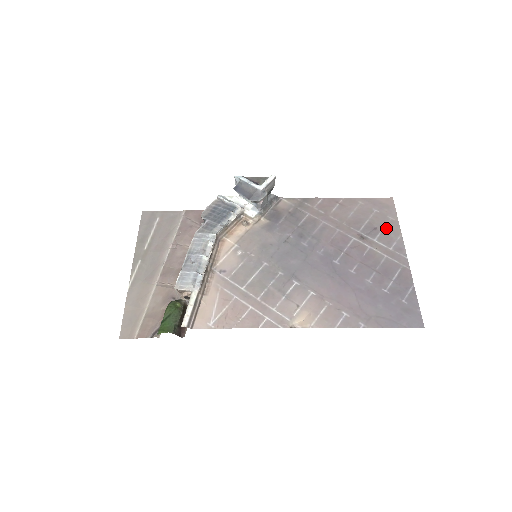
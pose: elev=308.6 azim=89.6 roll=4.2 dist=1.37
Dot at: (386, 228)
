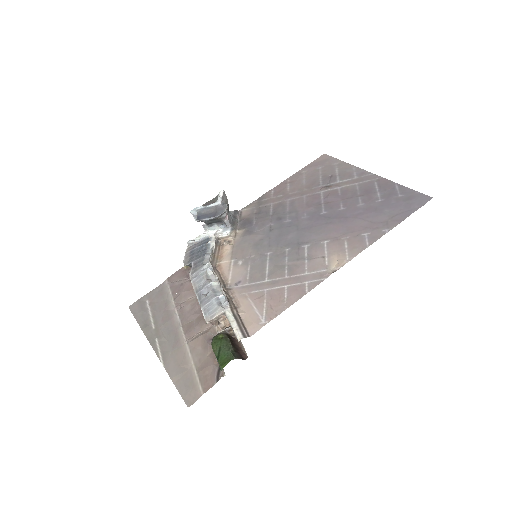
Dot at: (339, 170)
